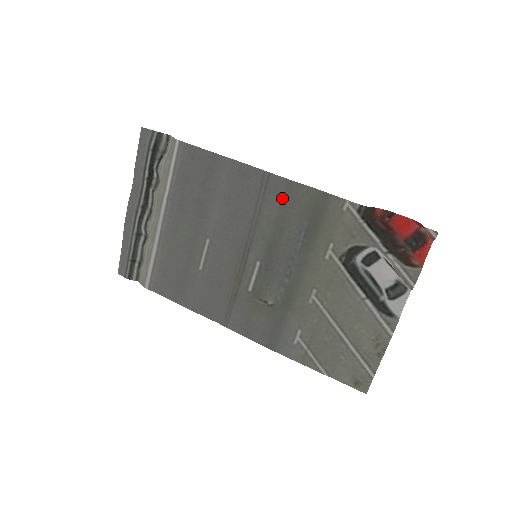
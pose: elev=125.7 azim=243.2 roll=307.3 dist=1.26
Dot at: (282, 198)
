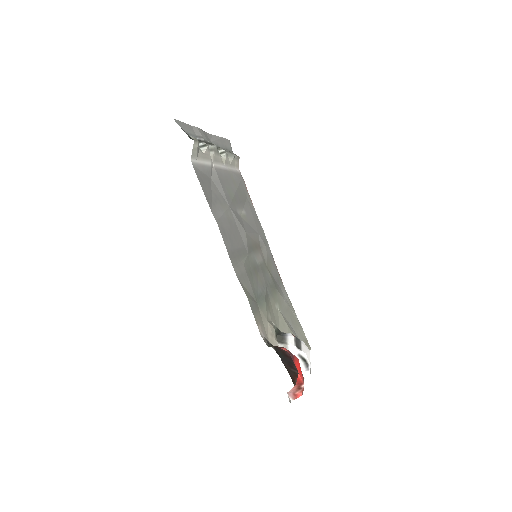
Dot at: (242, 272)
